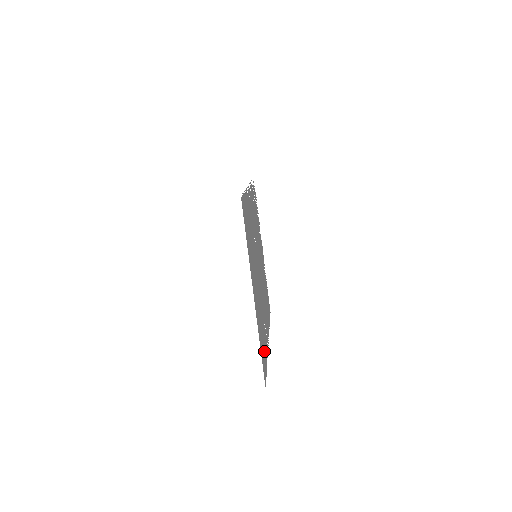
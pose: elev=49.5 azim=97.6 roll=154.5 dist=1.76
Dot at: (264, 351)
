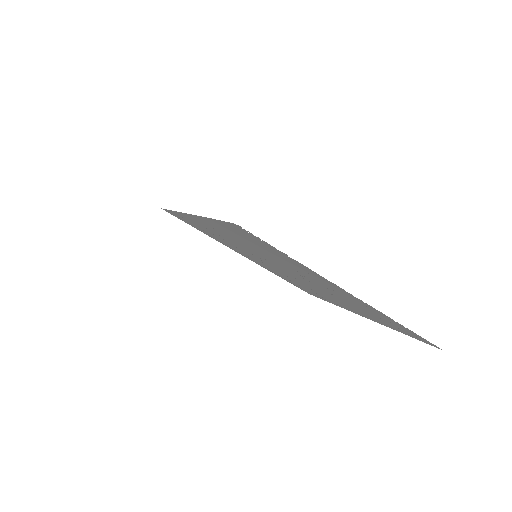
Dot at: occluded
